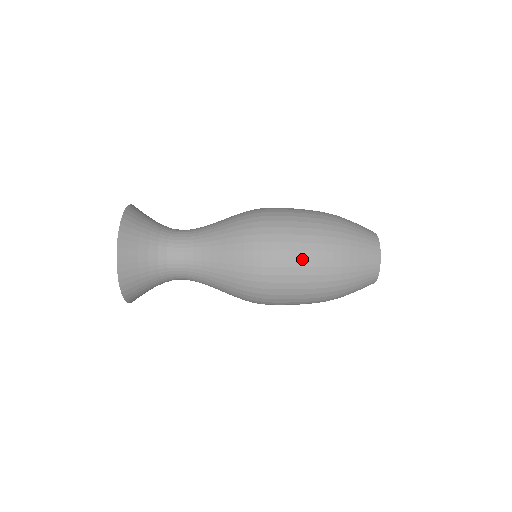
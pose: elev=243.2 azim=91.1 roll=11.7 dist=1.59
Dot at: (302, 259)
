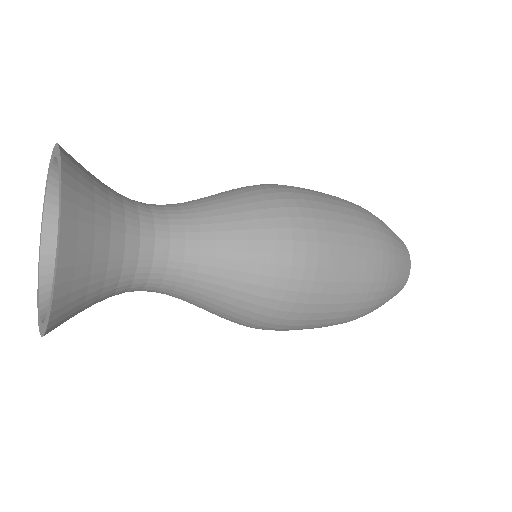
Dot at: occluded
